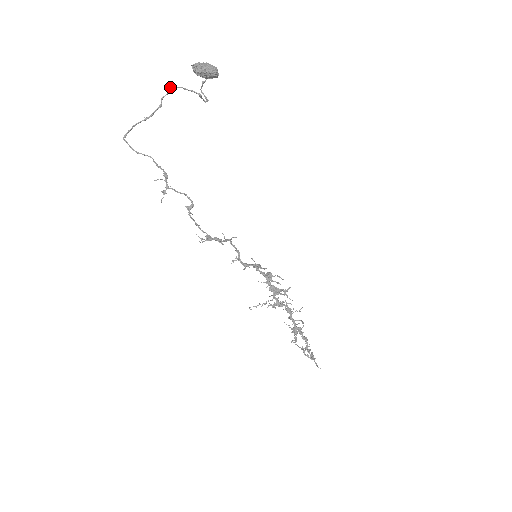
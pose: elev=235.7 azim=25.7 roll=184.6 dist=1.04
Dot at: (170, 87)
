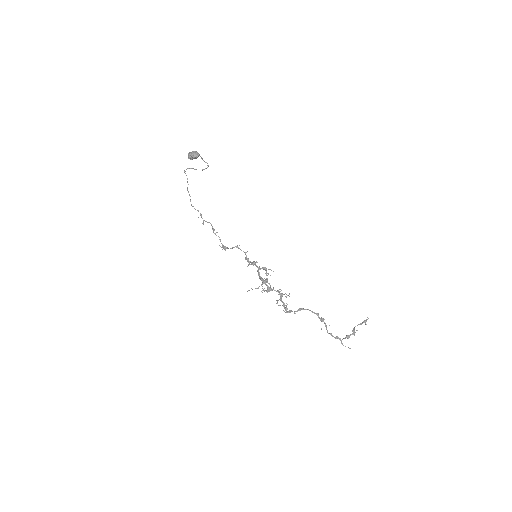
Dot at: (184, 170)
